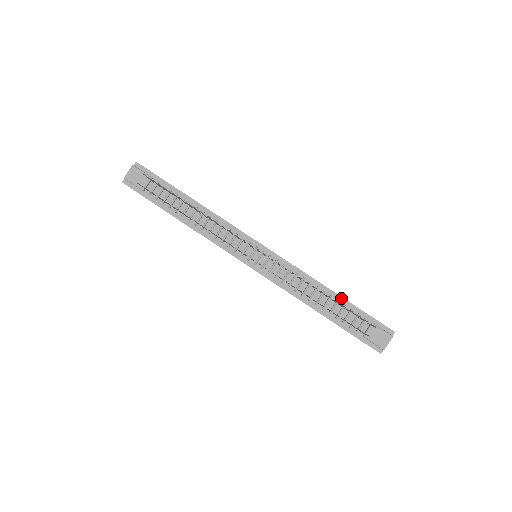
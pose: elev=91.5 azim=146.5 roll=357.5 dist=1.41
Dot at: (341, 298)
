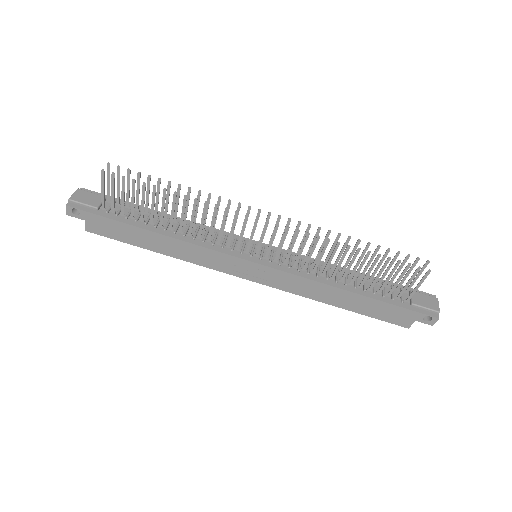
Dot at: occluded
